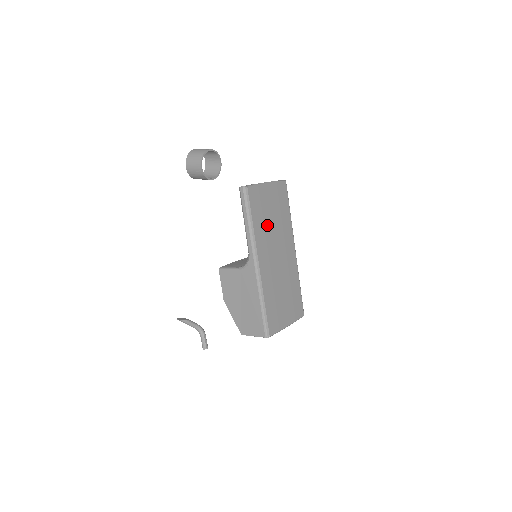
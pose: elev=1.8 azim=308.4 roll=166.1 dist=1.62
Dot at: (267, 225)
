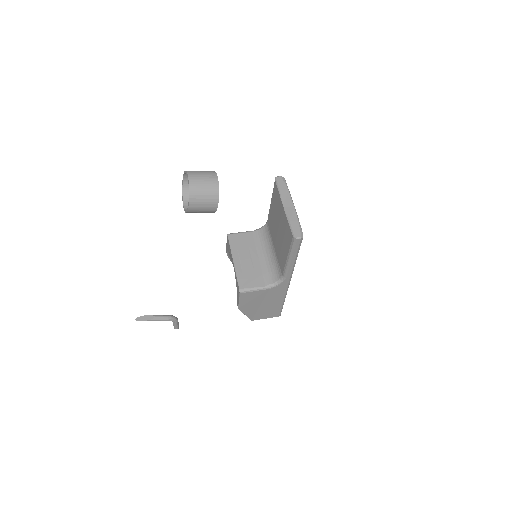
Dot at: occluded
